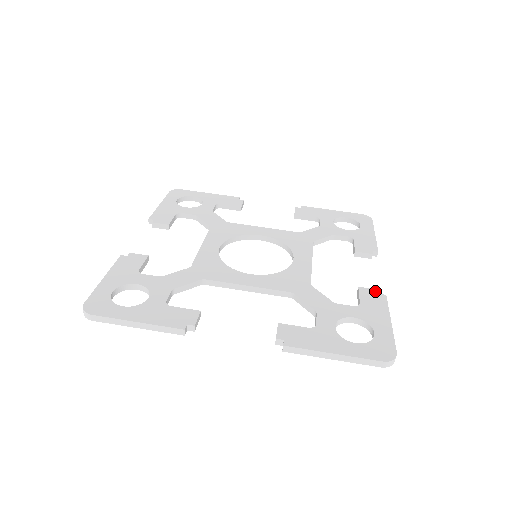
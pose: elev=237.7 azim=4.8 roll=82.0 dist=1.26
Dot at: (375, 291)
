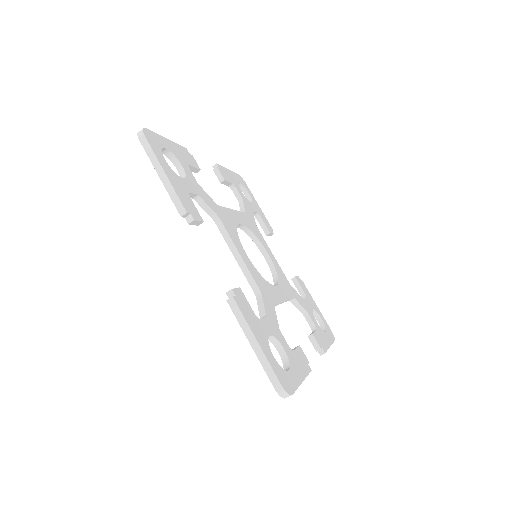
Dot at: (307, 360)
